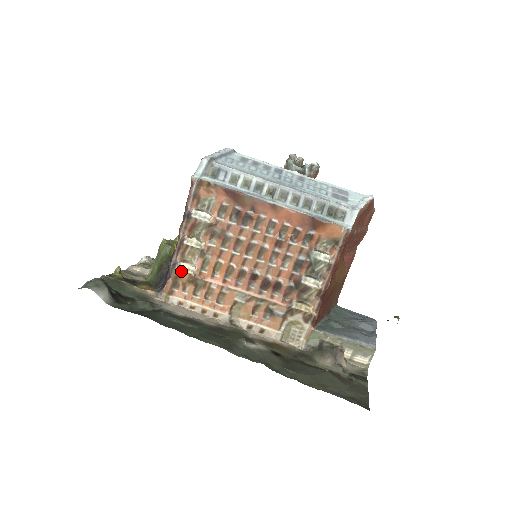
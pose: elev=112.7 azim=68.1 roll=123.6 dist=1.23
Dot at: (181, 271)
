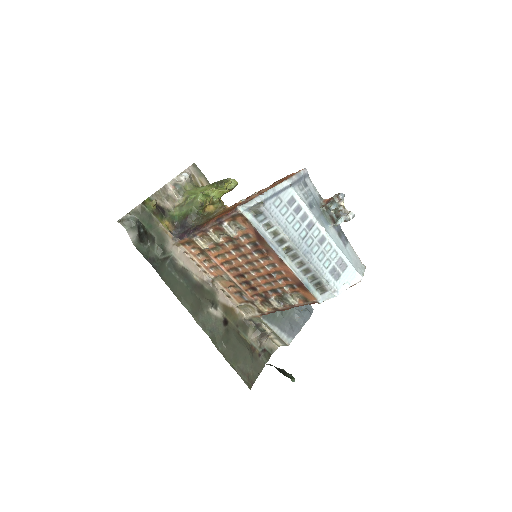
Dot at: (196, 243)
